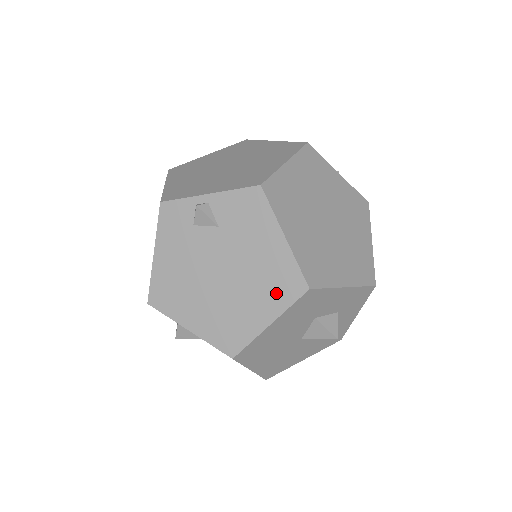
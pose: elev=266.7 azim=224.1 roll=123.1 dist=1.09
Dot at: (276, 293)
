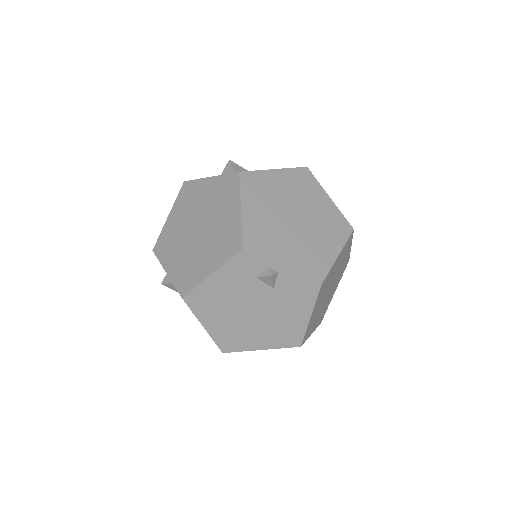
Dot at: (279, 339)
